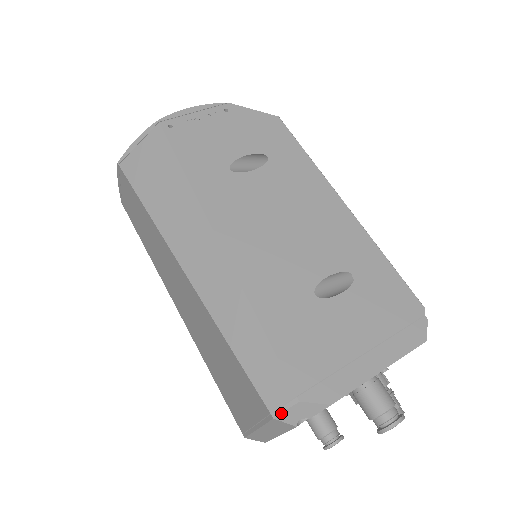
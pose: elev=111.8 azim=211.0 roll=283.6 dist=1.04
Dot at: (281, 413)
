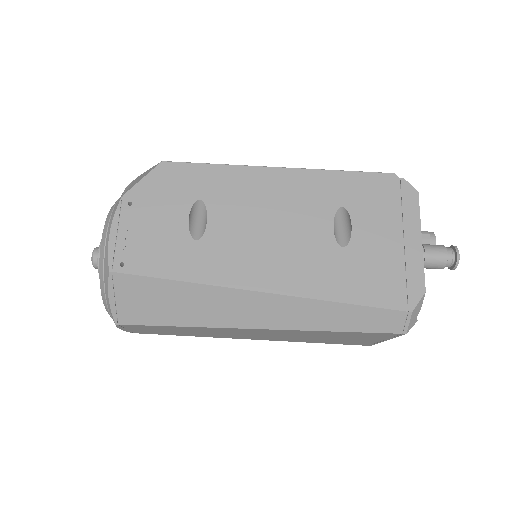
Dot at: (408, 327)
